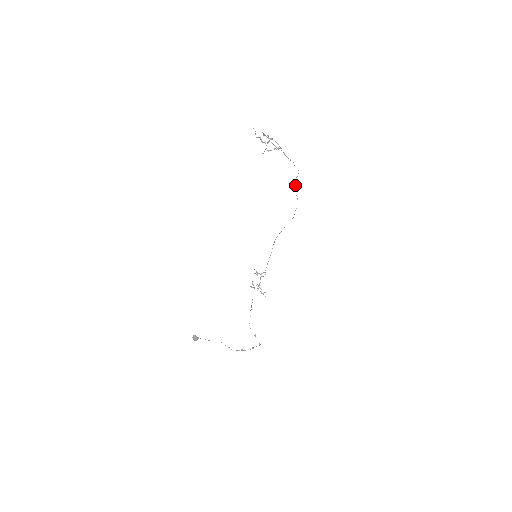
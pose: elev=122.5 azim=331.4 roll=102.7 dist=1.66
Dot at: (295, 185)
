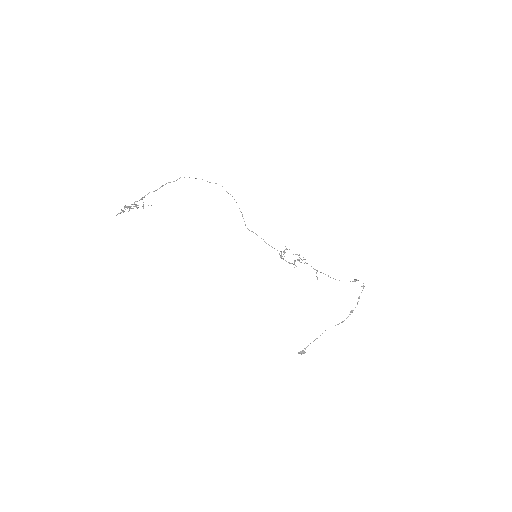
Dot at: occluded
